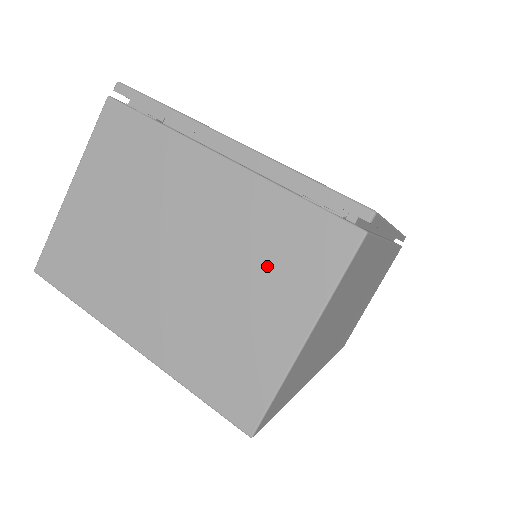
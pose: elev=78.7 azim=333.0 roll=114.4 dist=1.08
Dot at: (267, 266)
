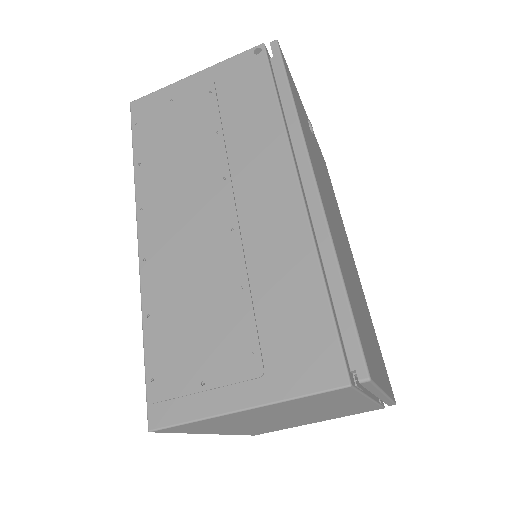
Dot at: occluded
